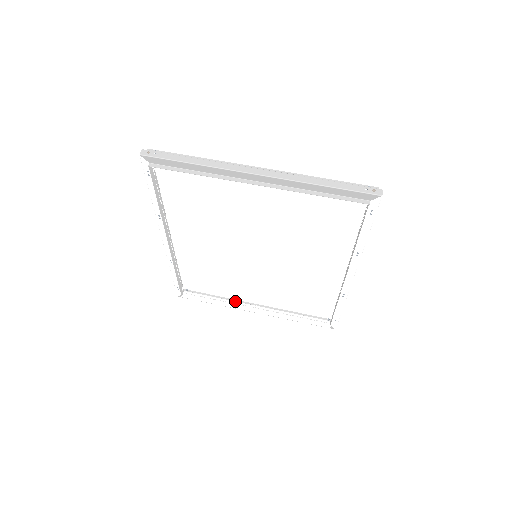
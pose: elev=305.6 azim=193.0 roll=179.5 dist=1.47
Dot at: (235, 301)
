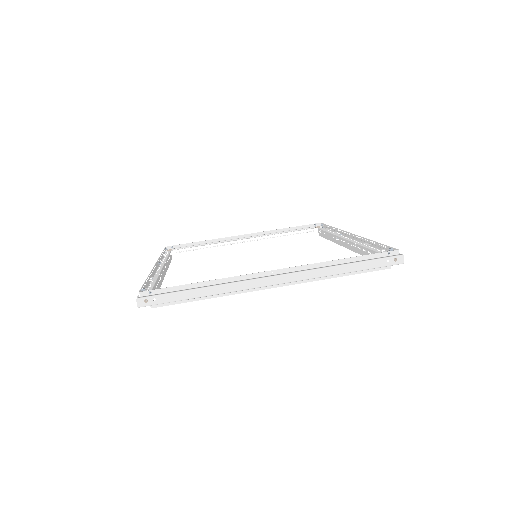
Dot at: (224, 243)
